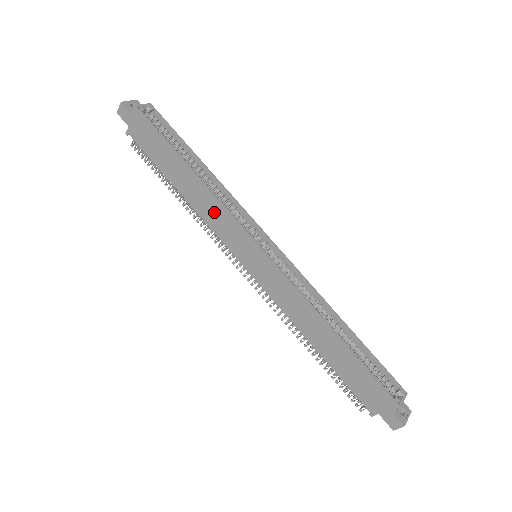
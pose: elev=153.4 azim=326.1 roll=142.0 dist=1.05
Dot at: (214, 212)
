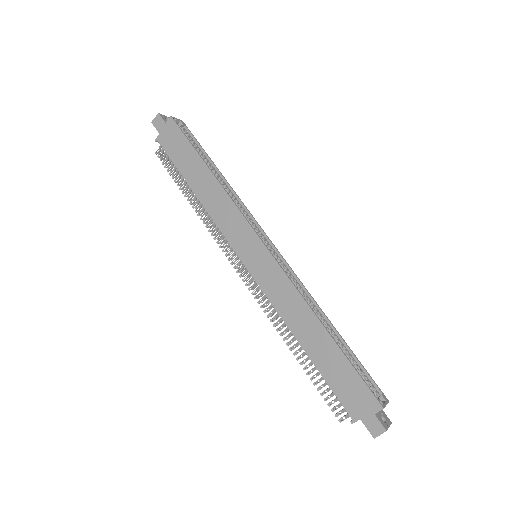
Dot at: (225, 210)
